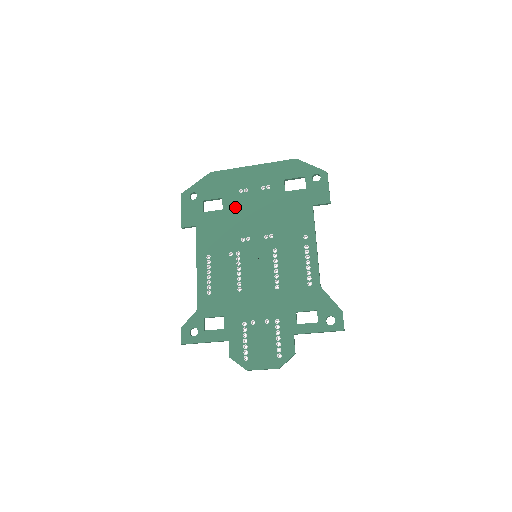
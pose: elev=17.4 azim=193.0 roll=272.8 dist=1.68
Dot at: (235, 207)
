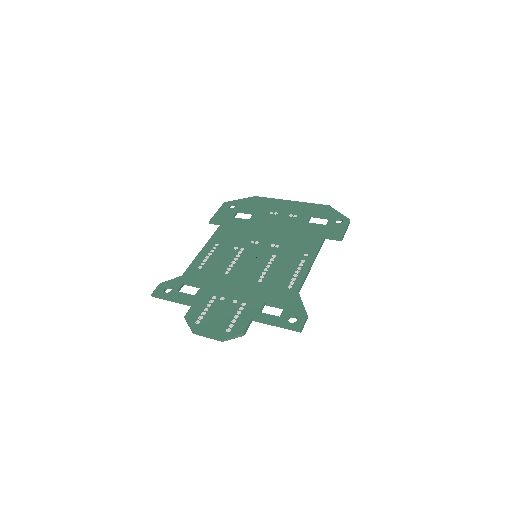
Dot at: (260, 221)
